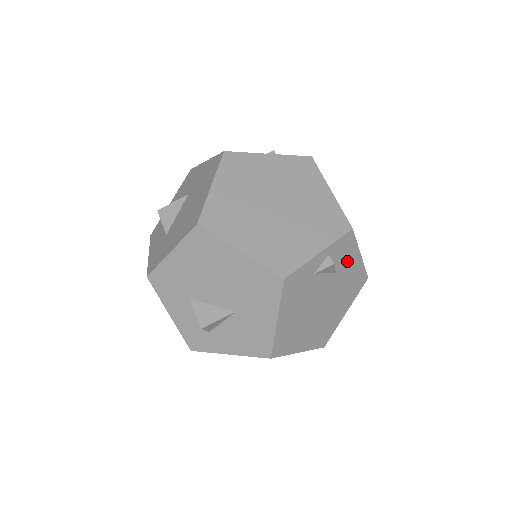
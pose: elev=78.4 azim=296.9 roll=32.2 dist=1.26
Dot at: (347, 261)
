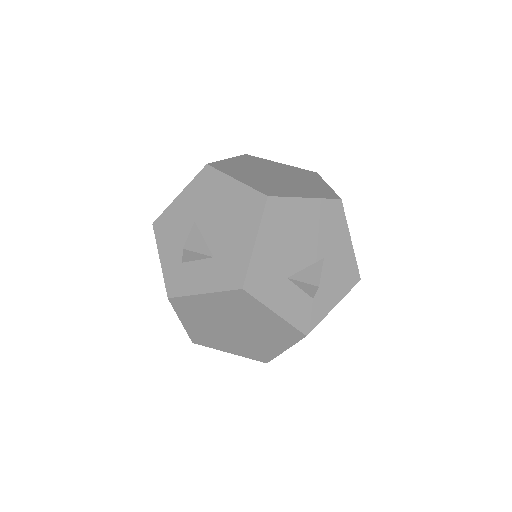
Dot at: occluded
